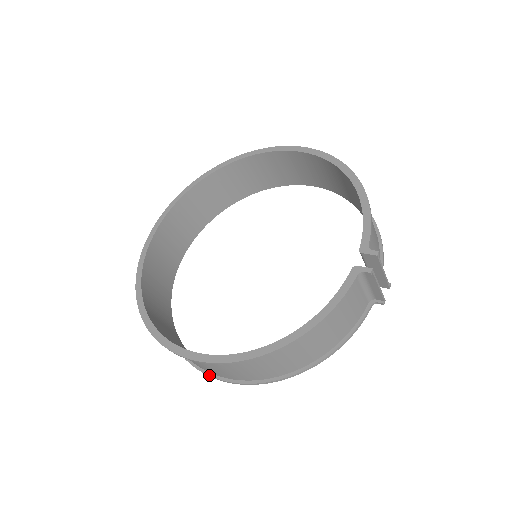
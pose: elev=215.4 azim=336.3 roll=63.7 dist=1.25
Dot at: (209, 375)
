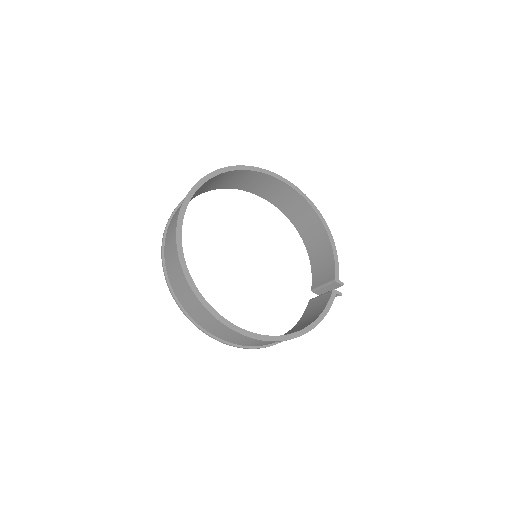
Dot at: (219, 340)
